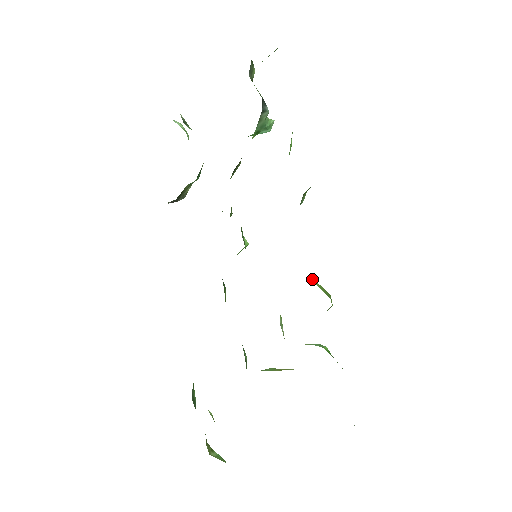
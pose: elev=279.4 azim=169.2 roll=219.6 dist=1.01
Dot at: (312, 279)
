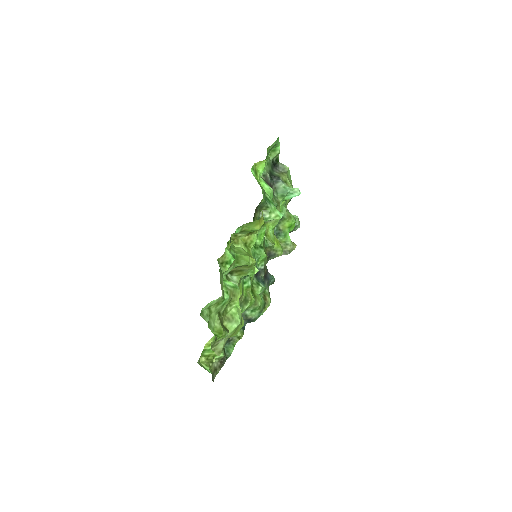
Dot at: (238, 247)
